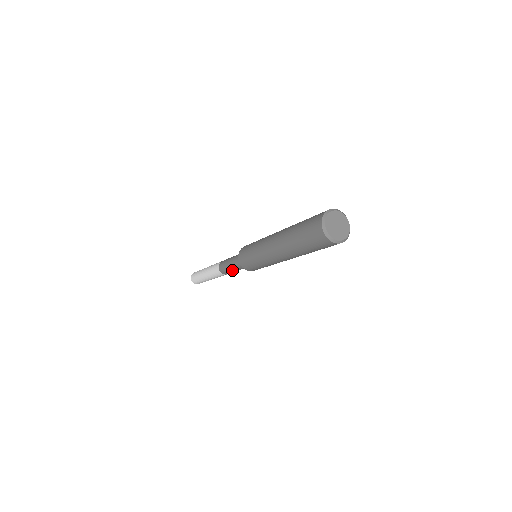
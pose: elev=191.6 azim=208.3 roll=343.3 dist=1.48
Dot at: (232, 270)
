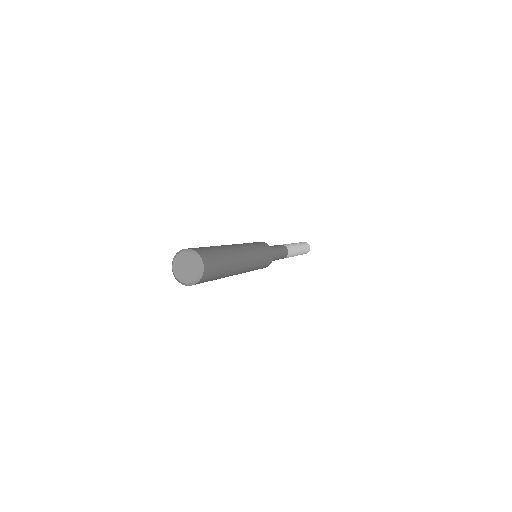
Dot at: occluded
